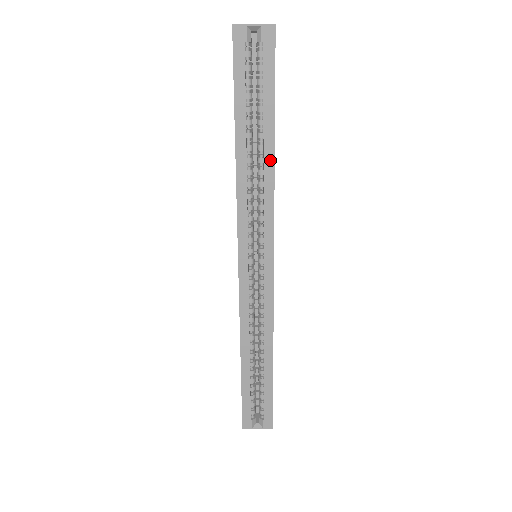
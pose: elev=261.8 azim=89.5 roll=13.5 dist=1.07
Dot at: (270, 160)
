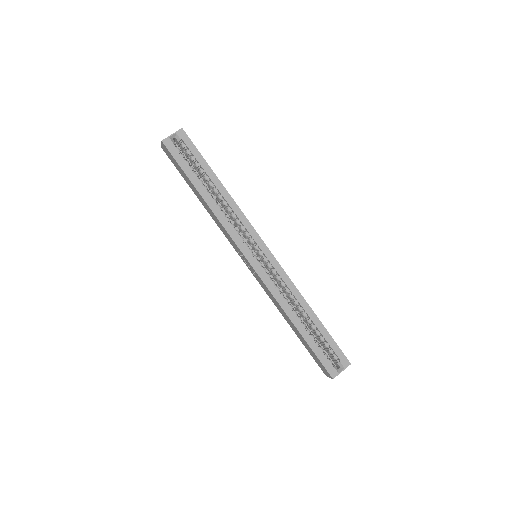
Dot at: (225, 193)
